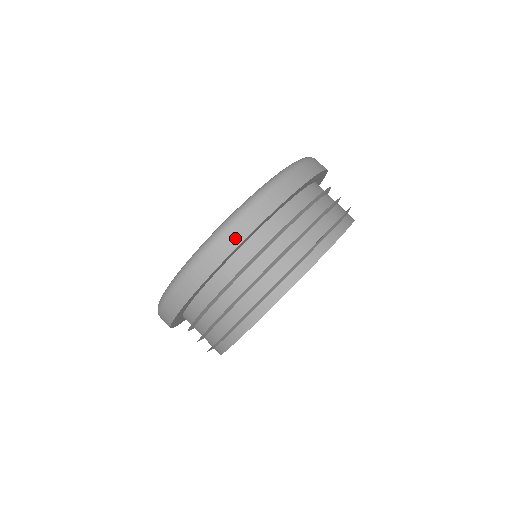
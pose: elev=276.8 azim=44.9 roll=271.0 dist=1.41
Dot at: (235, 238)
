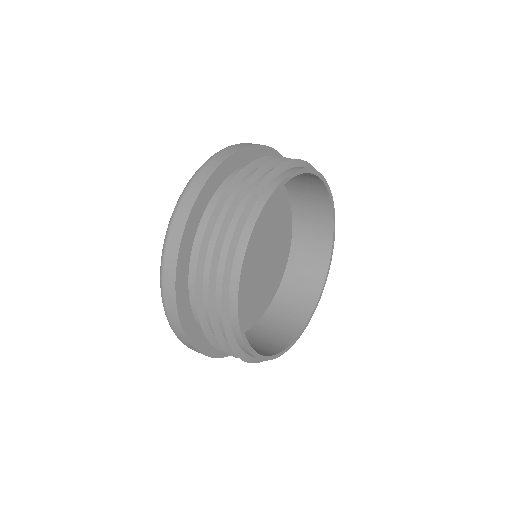
Dot at: (213, 165)
